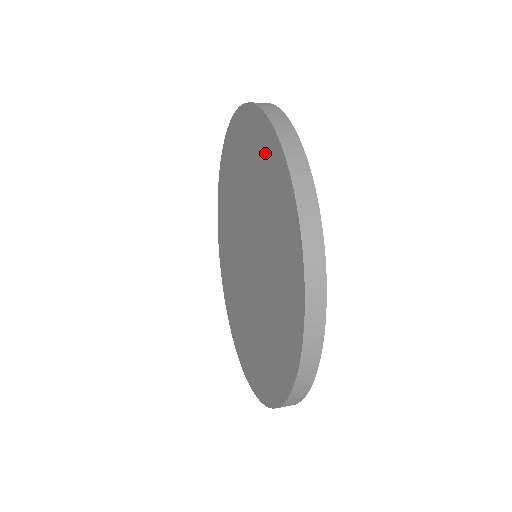
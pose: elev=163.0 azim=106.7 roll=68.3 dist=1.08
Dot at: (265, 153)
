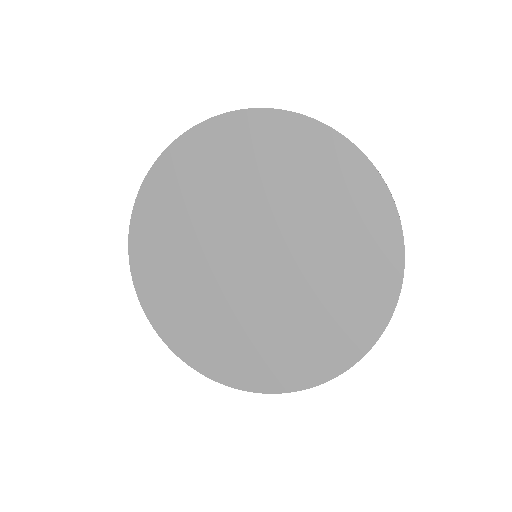
Dot at: (201, 153)
